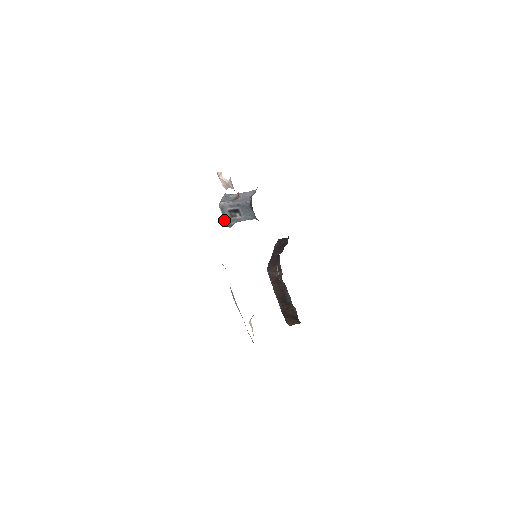
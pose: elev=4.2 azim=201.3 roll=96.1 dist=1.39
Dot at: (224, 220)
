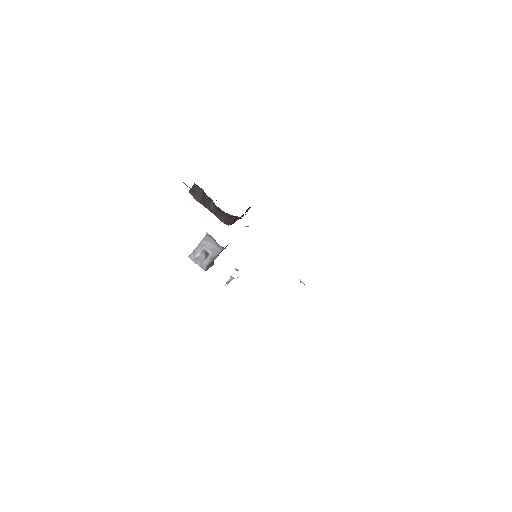
Dot at: occluded
